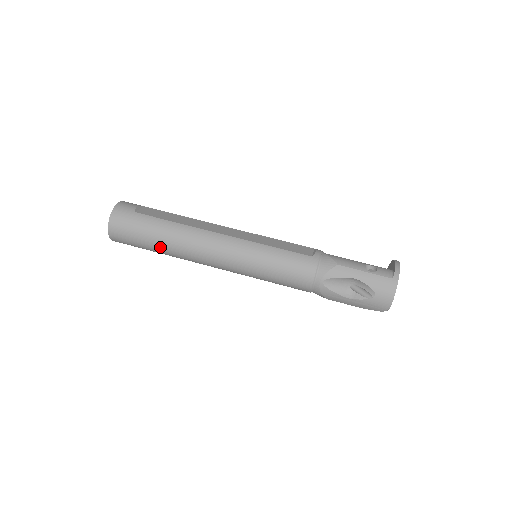
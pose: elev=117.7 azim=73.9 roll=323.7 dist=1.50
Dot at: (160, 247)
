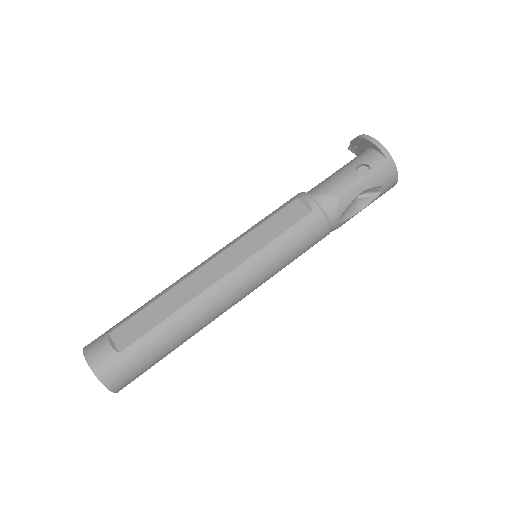
Dot at: (177, 347)
